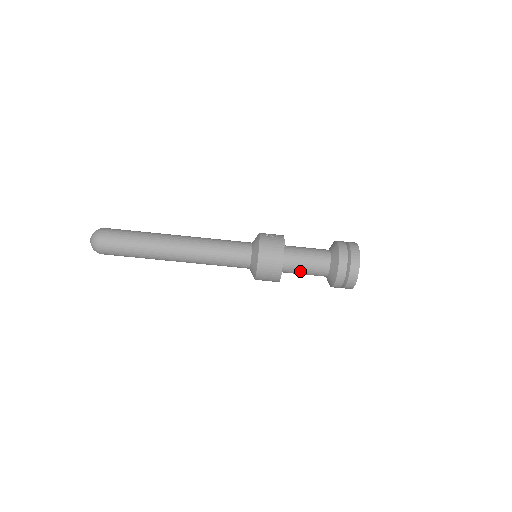
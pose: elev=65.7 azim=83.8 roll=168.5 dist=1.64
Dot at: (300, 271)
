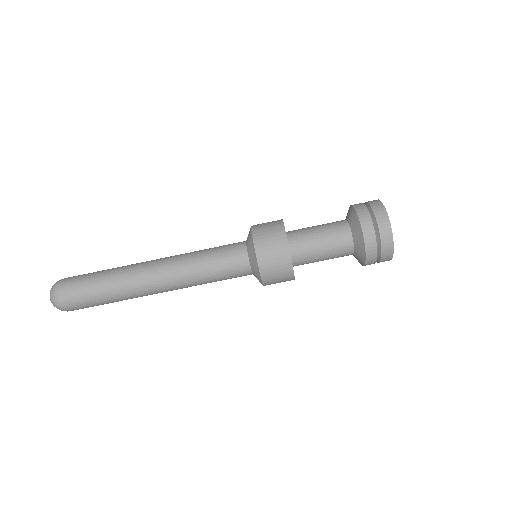
Dot at: (315, 245)
